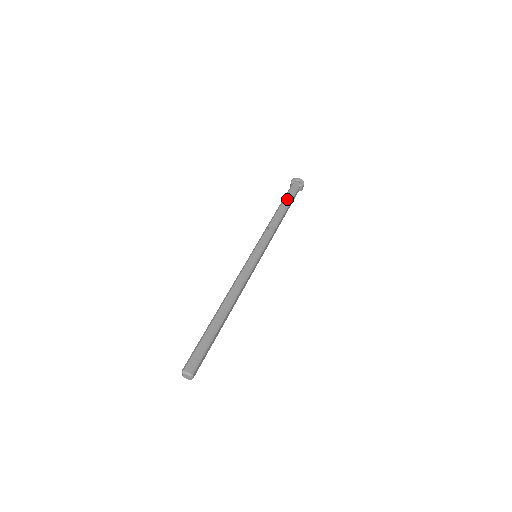
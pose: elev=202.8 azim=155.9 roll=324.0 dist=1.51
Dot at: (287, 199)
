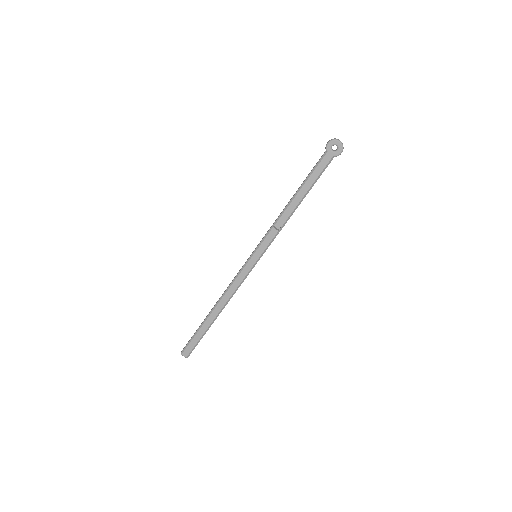
Dot at: (310, 181)
